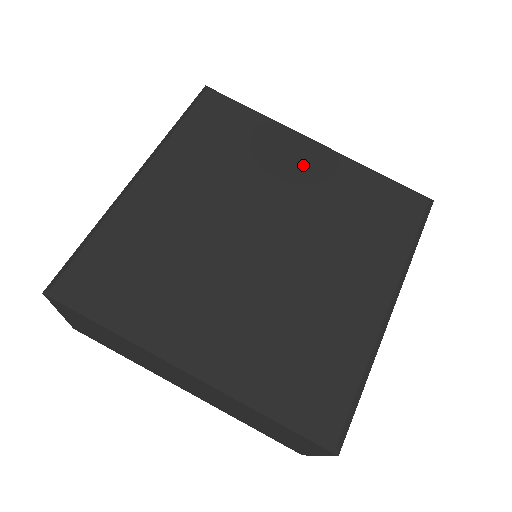
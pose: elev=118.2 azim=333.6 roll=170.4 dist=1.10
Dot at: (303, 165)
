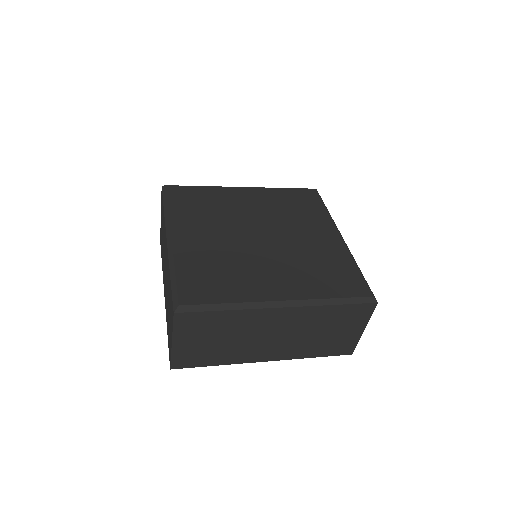
Dot at: (320, 235)
